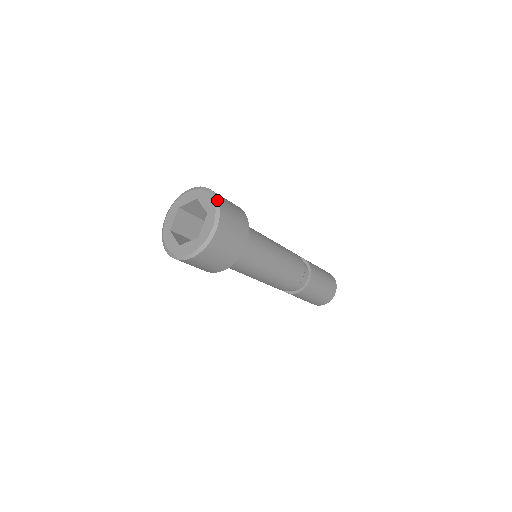
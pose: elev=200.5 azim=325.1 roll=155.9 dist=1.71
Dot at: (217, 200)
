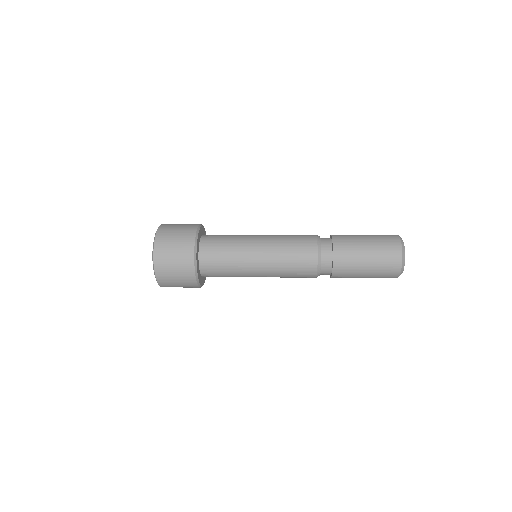
Dot at: (153, 247)
